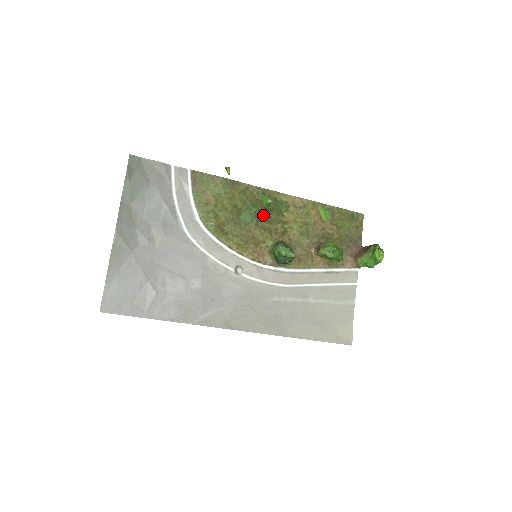
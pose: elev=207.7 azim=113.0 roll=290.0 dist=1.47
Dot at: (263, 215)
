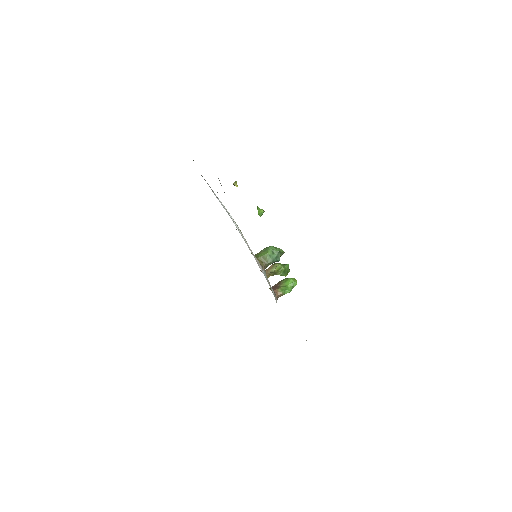
Dot at: occluded
